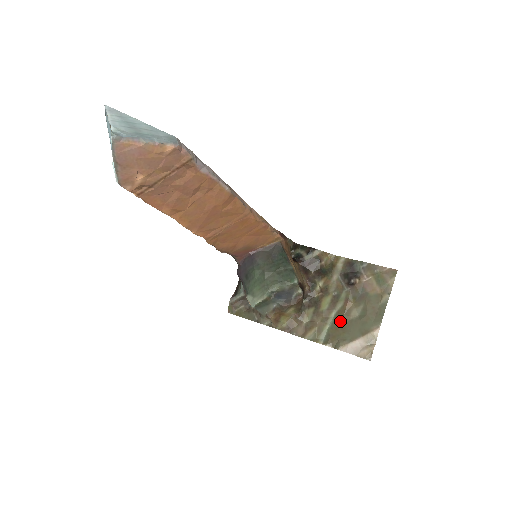
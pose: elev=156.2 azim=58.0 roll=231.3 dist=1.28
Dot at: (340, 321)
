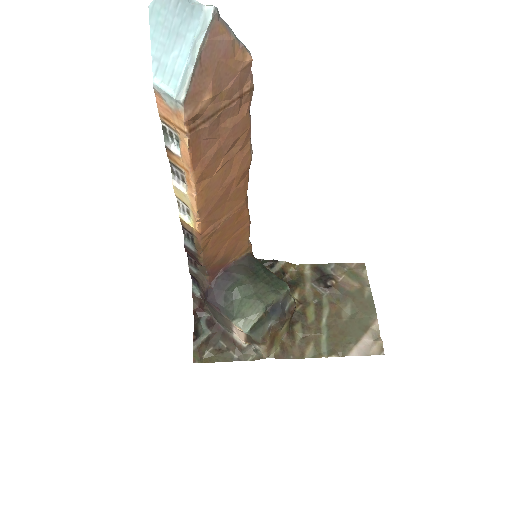
Dot at: (335, 326)
